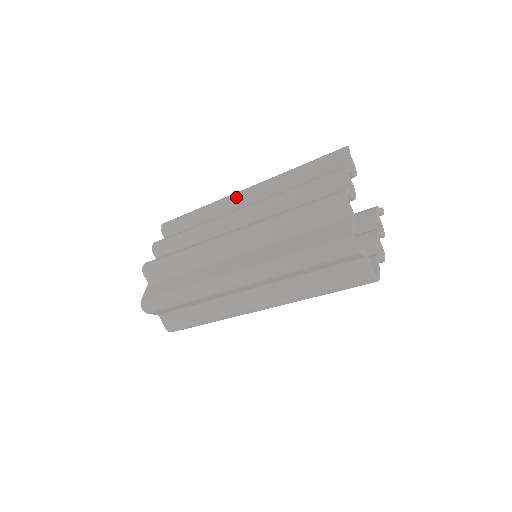
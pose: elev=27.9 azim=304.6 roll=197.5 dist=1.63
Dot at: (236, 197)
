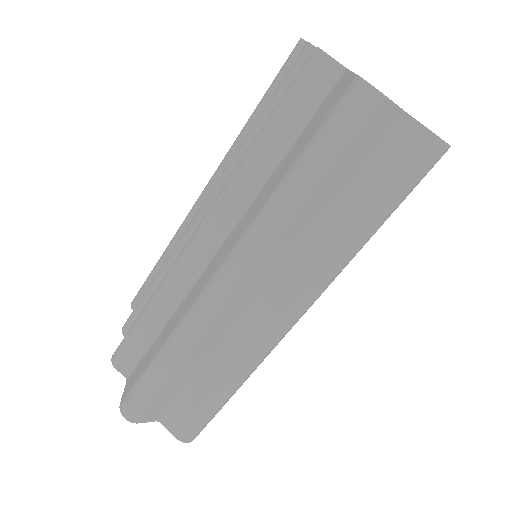
Dot at: (198, 201)
